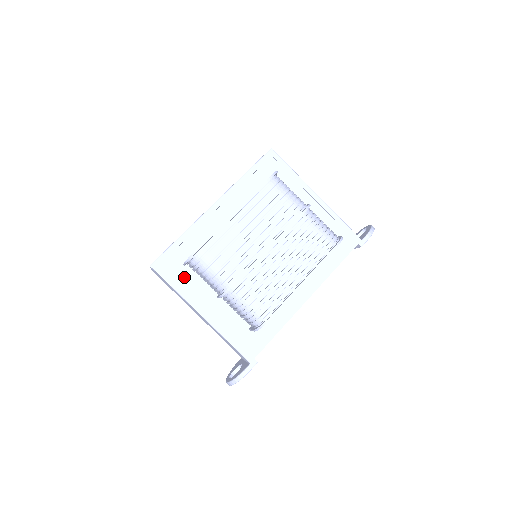
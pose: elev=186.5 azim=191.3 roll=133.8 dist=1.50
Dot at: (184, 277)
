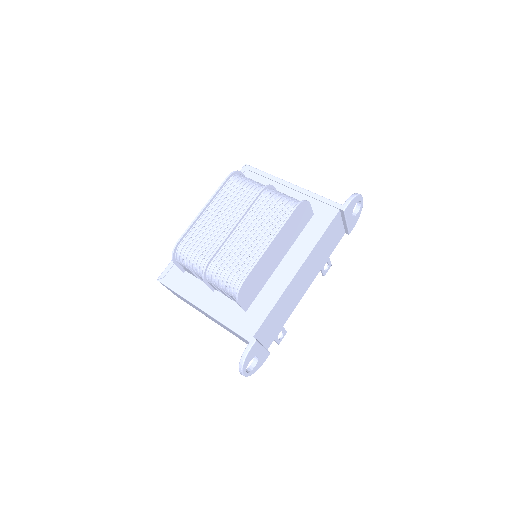
Dot at: (184, 281)
